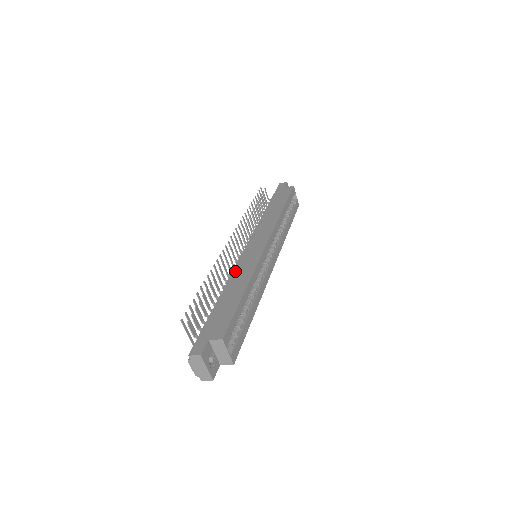
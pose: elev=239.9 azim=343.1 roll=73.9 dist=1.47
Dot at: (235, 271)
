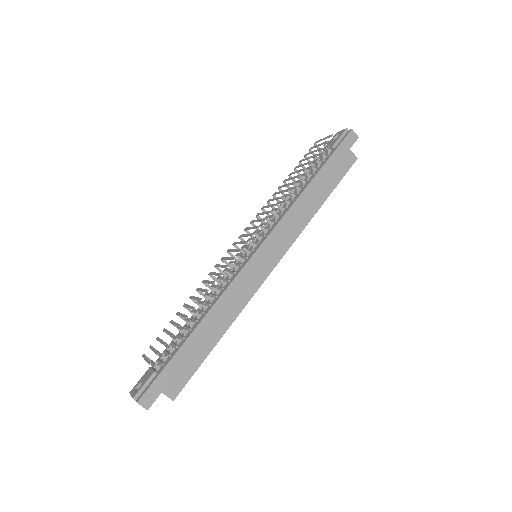
Dot at: (227, 293)
